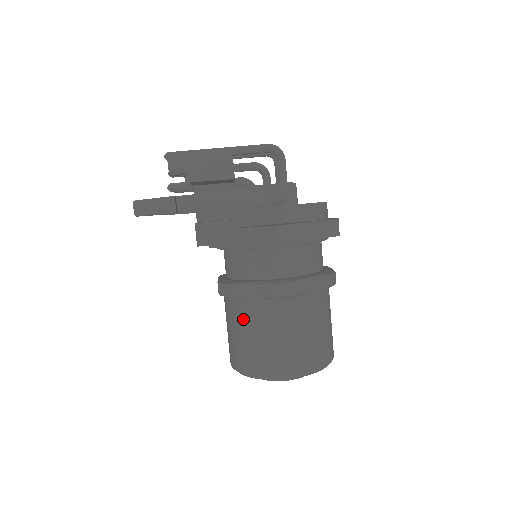
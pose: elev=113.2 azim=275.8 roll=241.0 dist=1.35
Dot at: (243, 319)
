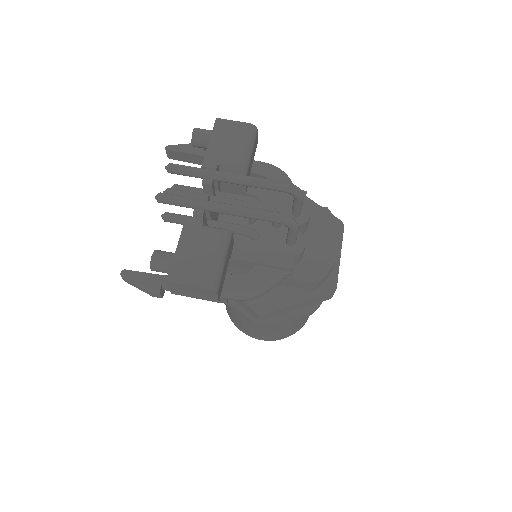
Dot at: (231, 308)
